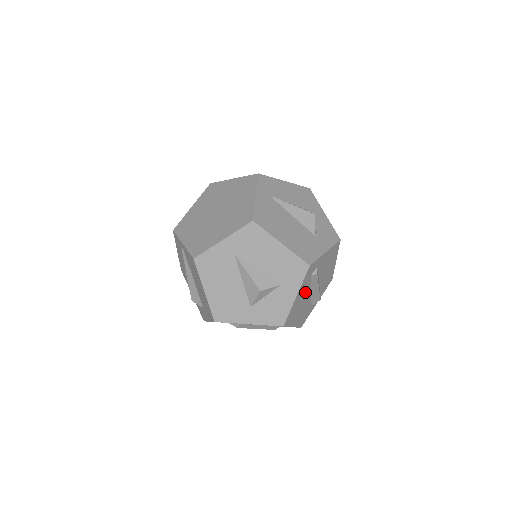
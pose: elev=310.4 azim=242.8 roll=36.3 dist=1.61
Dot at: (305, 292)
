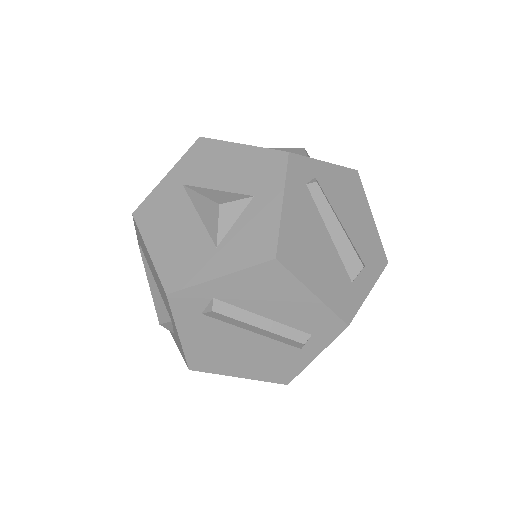
Dot at: (309, 218)
